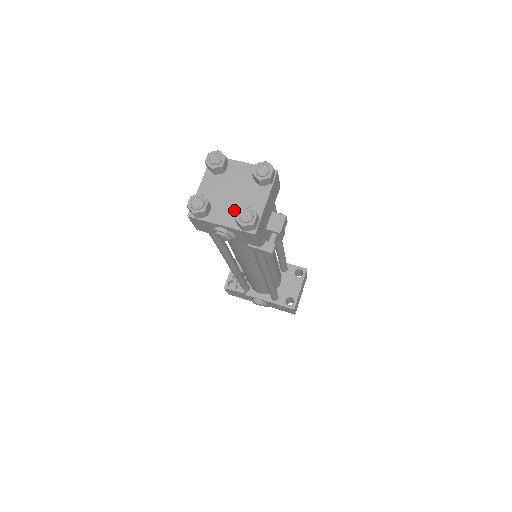
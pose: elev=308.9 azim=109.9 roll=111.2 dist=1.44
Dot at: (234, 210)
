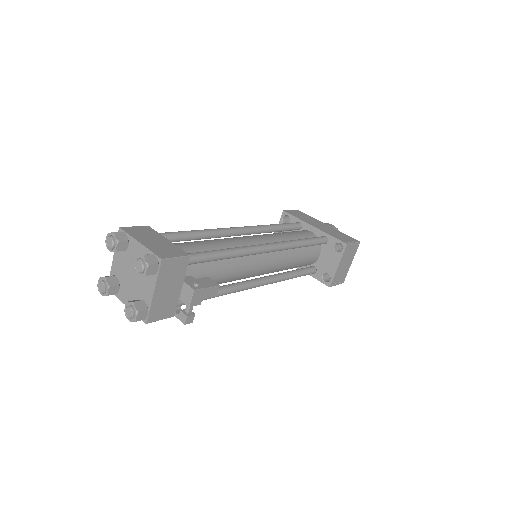
Dot at: (133, 294)
